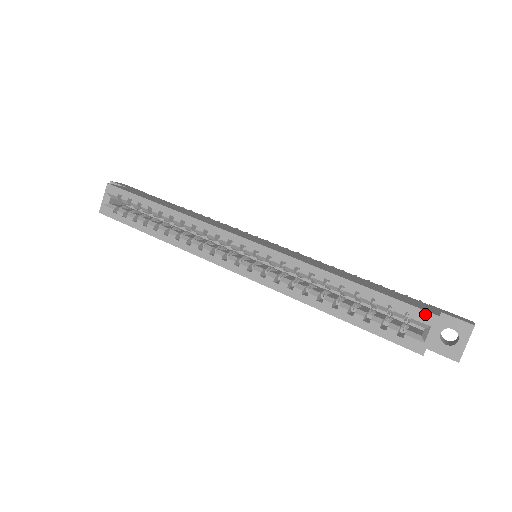
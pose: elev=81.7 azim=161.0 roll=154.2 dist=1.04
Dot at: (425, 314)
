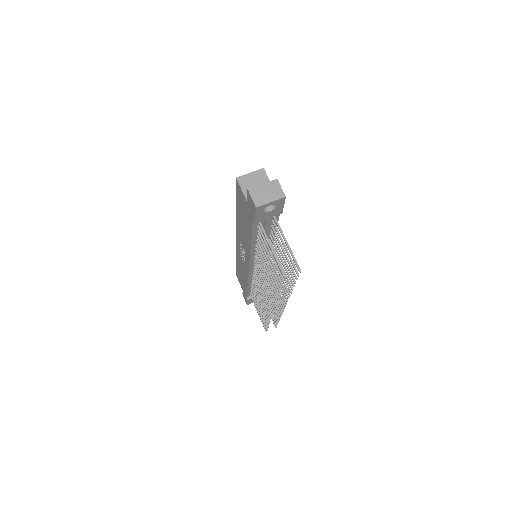
Dot at: occluded
